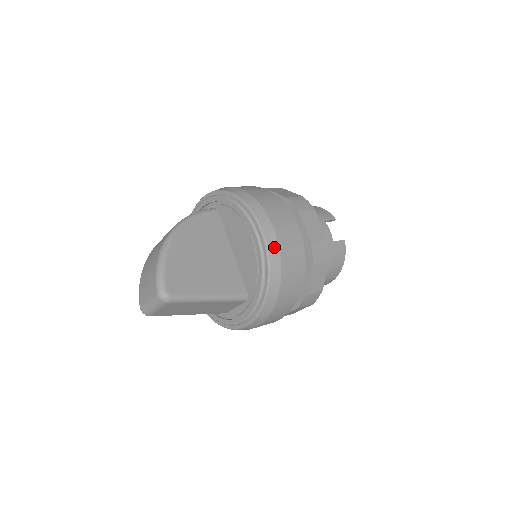
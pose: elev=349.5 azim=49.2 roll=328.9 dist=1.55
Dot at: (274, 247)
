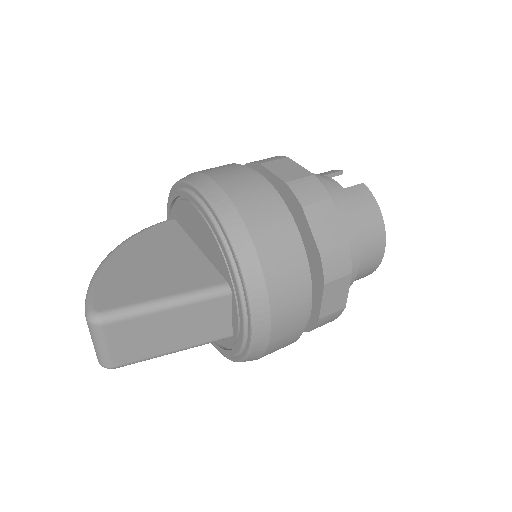
Dot at: (221, 199)
